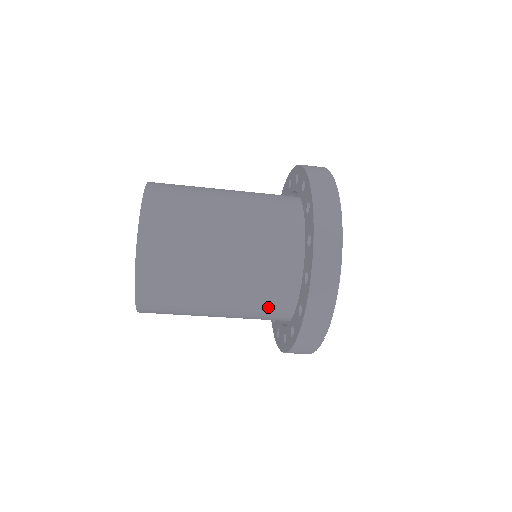
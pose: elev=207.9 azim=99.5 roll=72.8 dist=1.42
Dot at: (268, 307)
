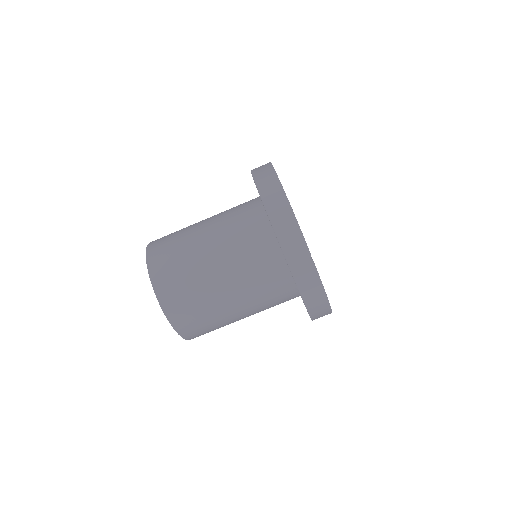
Dot at: (266, 270)
